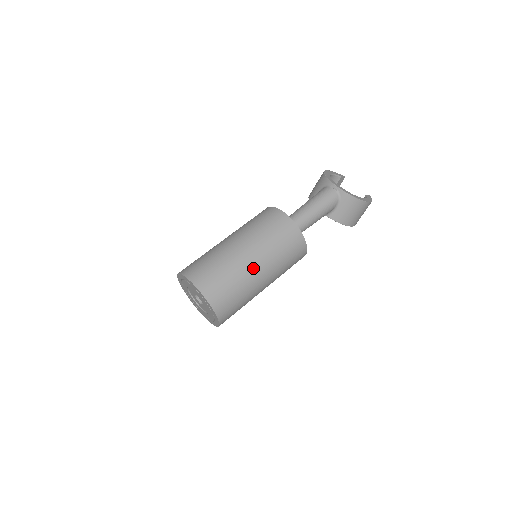
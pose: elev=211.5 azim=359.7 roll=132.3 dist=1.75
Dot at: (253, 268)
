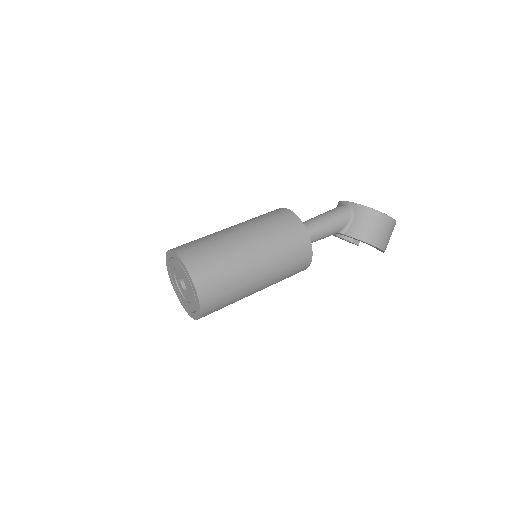
Dot at: (241, 242)
